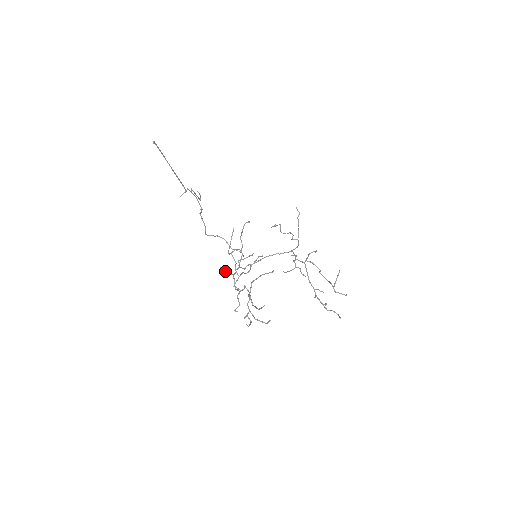
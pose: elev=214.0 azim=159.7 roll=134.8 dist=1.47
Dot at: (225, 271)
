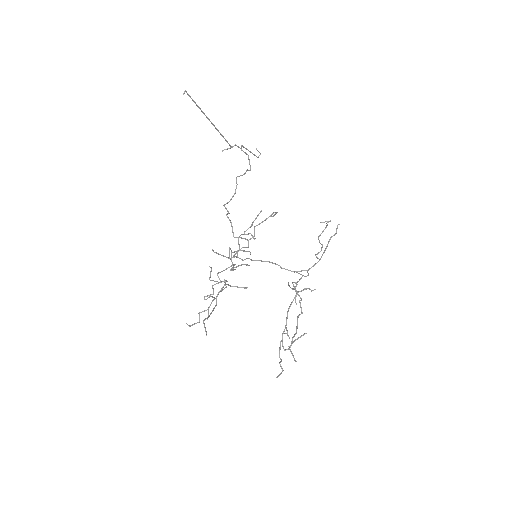
Dot at: (218, 254)
